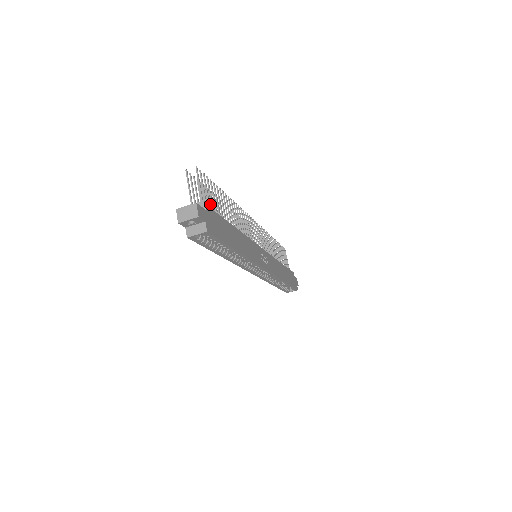
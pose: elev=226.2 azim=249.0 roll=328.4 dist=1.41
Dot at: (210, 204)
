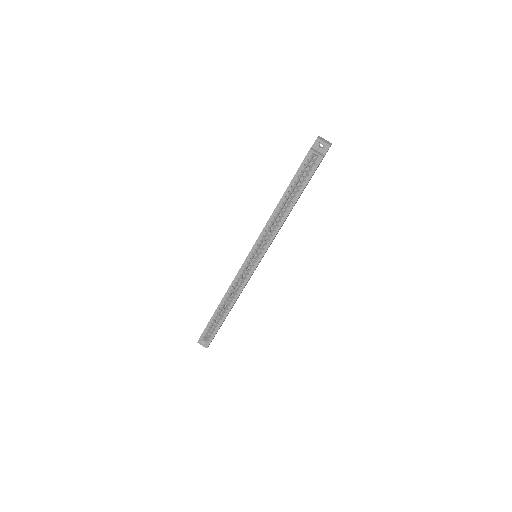
Dot at: occluded
